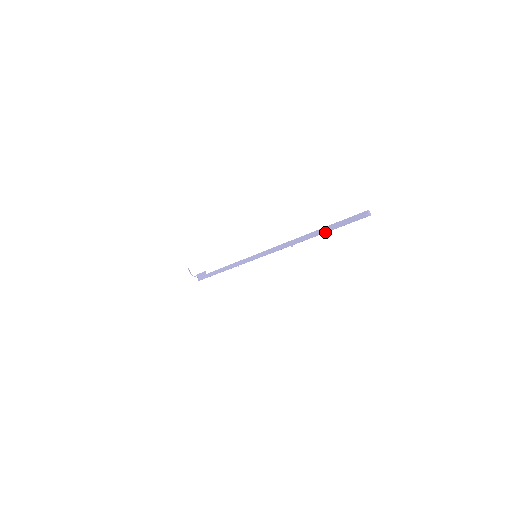
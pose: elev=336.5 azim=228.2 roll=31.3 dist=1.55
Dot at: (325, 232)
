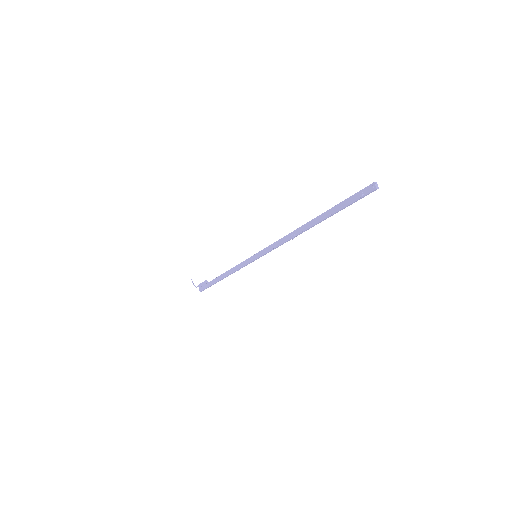
Dot at: (327, 216)
